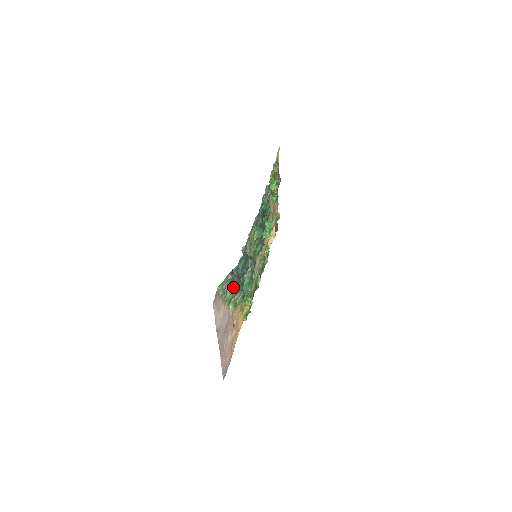
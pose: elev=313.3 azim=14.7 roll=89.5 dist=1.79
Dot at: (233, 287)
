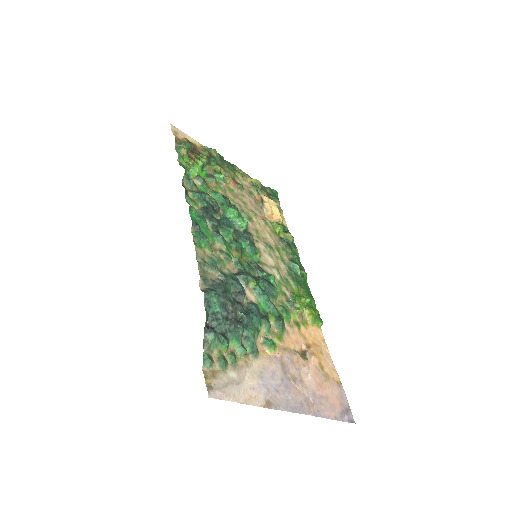
Dot at: (234, 337)
